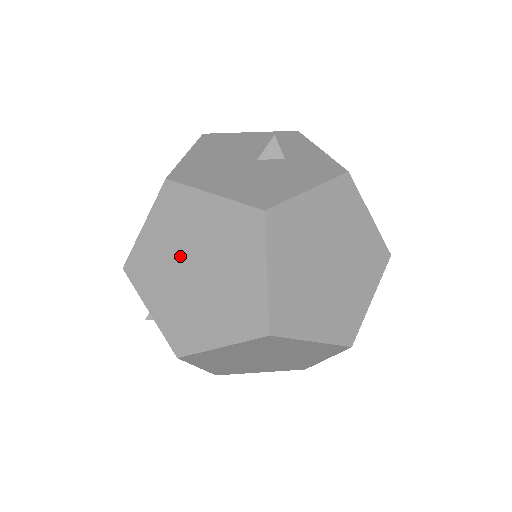
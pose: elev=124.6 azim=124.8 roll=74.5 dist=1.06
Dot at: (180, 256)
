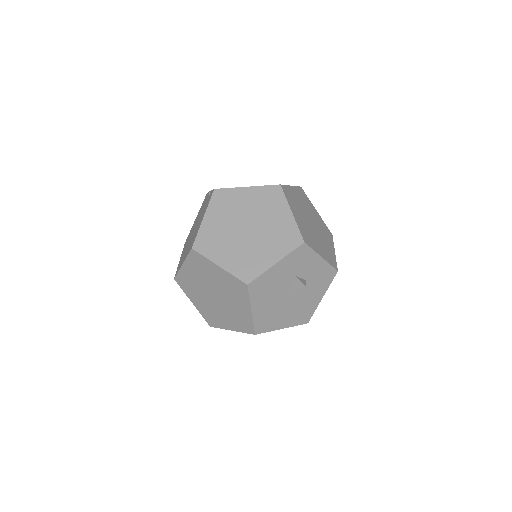
Dot at: occluded
